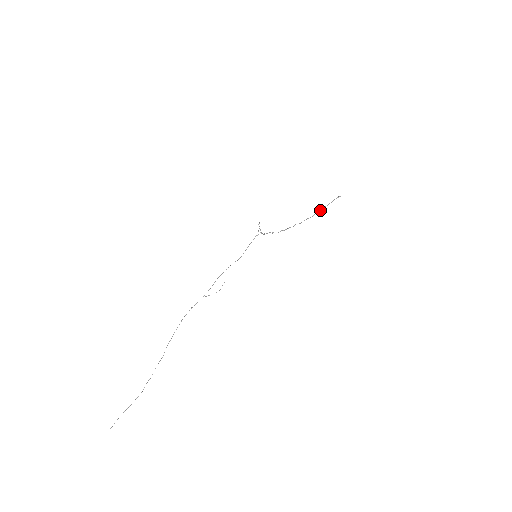
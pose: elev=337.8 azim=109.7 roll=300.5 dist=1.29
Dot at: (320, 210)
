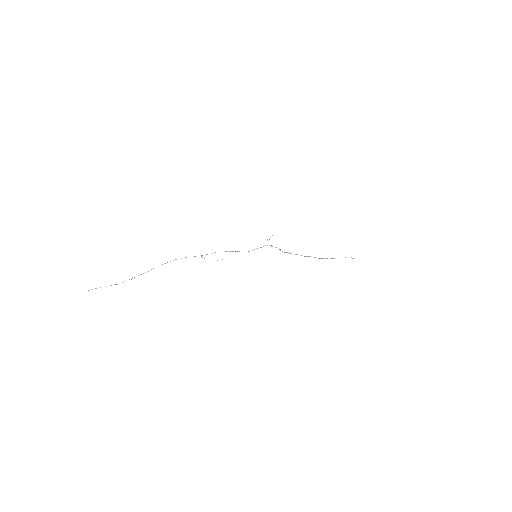
Dot at: occluded
